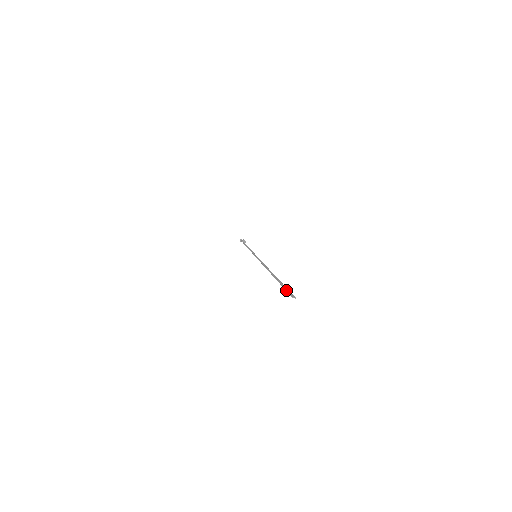
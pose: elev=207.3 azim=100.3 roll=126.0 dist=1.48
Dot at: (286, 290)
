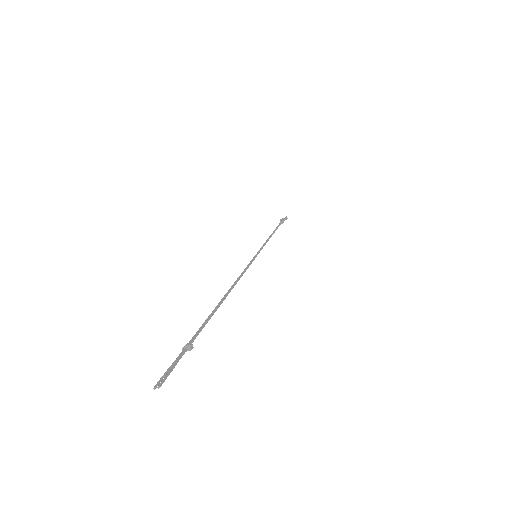
Dot at: occluded
